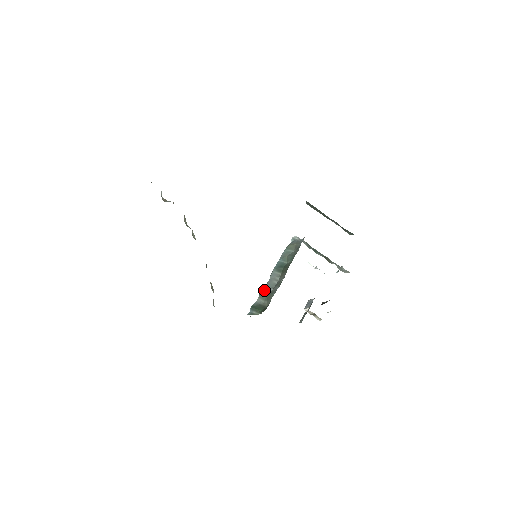
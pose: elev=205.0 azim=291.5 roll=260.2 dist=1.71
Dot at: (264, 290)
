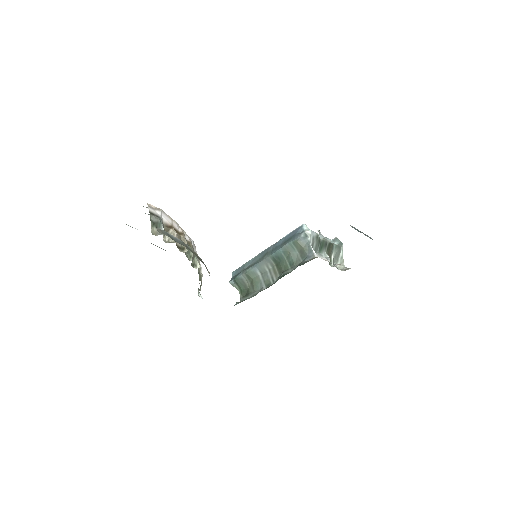
Dot at: (253, 270)
